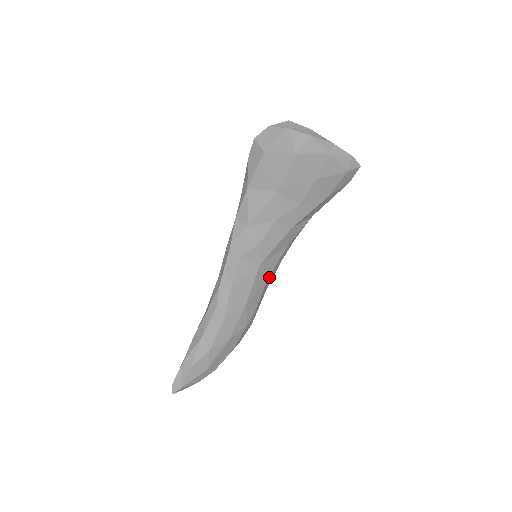
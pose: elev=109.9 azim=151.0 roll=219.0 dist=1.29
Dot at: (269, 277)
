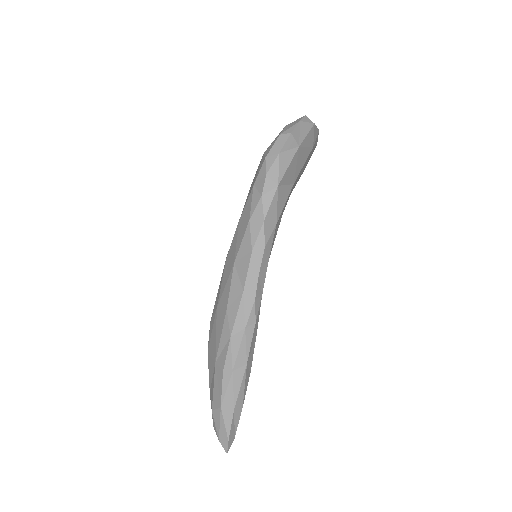
Dot at: occluded
